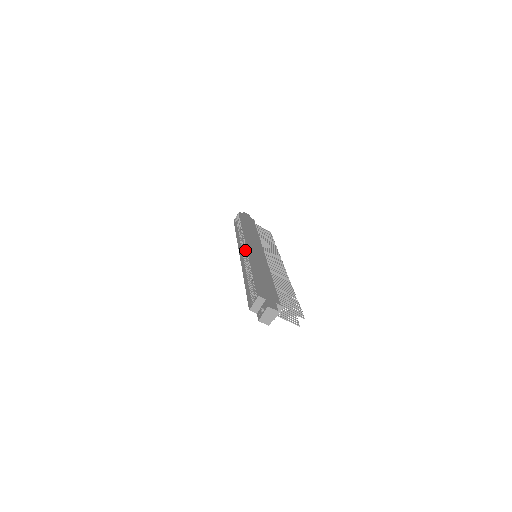
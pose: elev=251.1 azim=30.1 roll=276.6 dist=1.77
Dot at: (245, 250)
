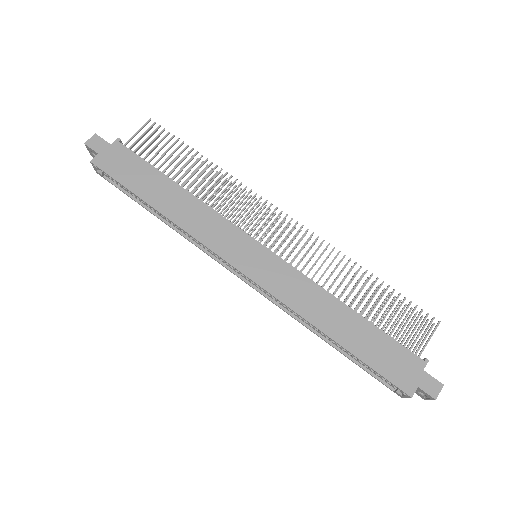
Dot at: occluded
